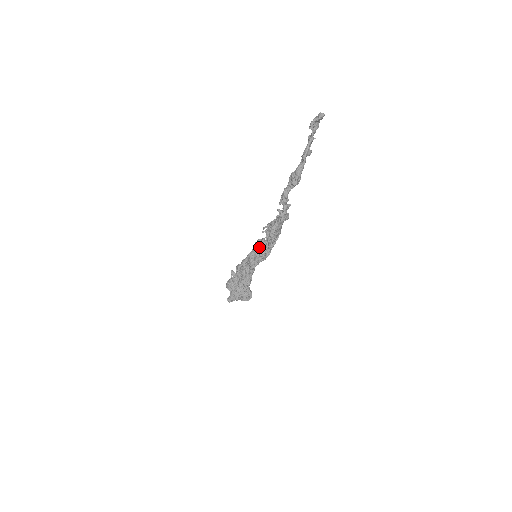
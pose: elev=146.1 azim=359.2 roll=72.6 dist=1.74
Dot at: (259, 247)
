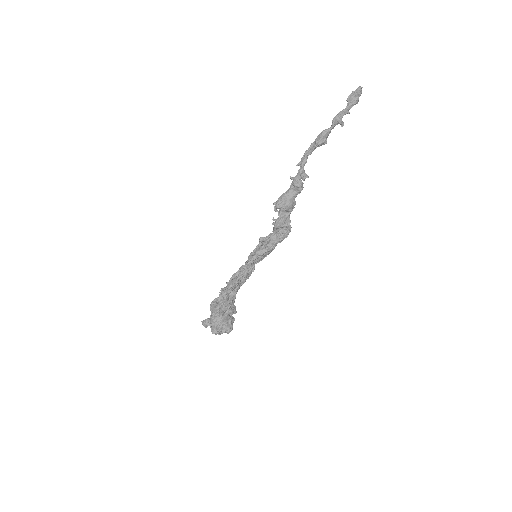
Dot at: (263, 240)
